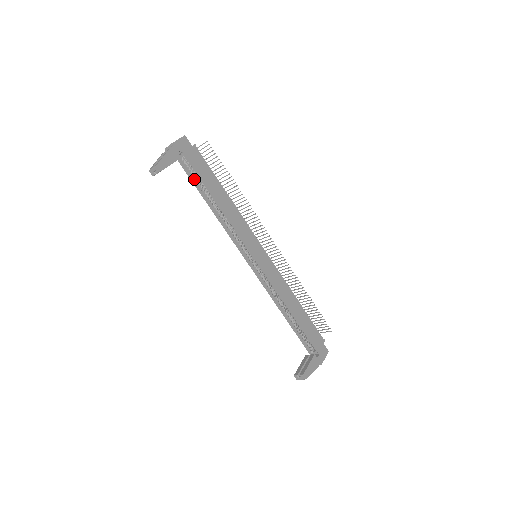
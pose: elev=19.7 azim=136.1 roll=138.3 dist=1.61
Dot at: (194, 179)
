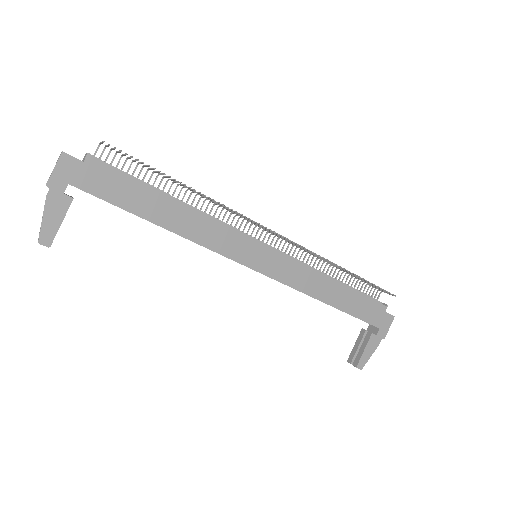
Dot at: occluded
